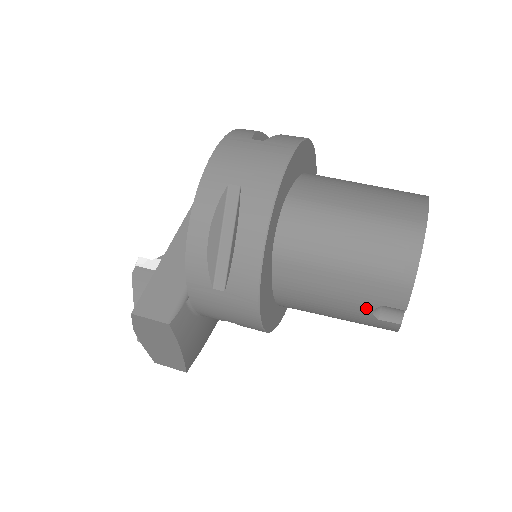
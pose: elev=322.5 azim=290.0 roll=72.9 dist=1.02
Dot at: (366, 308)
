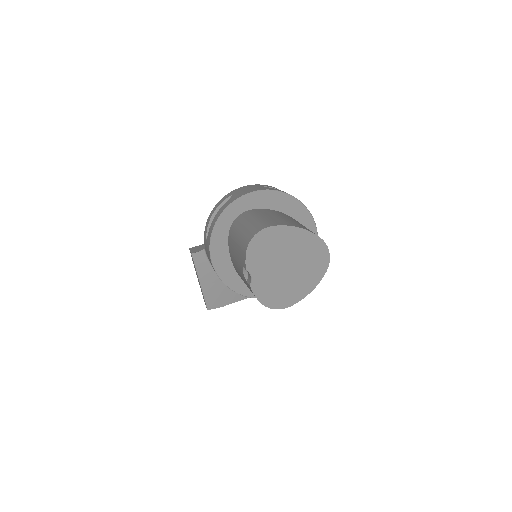
Dot at: (242, 269)
